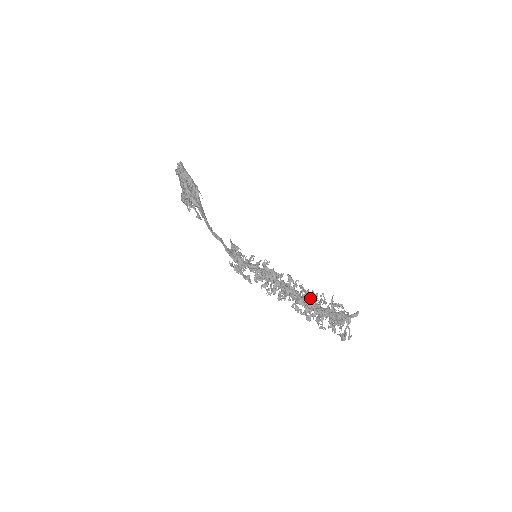
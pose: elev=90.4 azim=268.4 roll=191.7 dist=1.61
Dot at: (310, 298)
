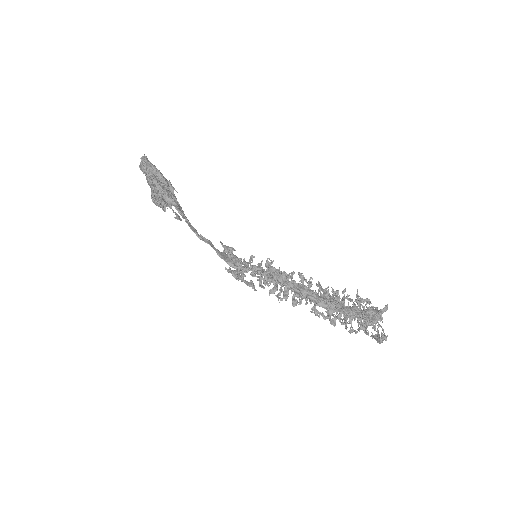
Dot at: (331, 297)
